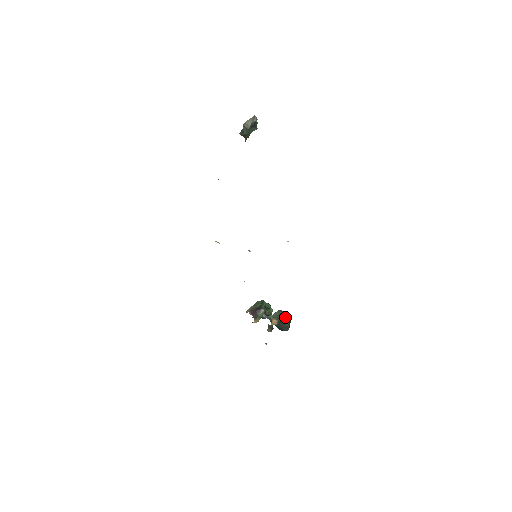
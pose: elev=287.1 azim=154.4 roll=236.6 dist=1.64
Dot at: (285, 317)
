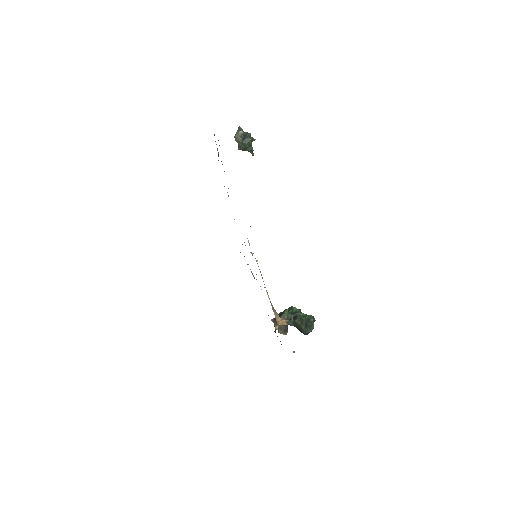
Dot at: (299, 317)
